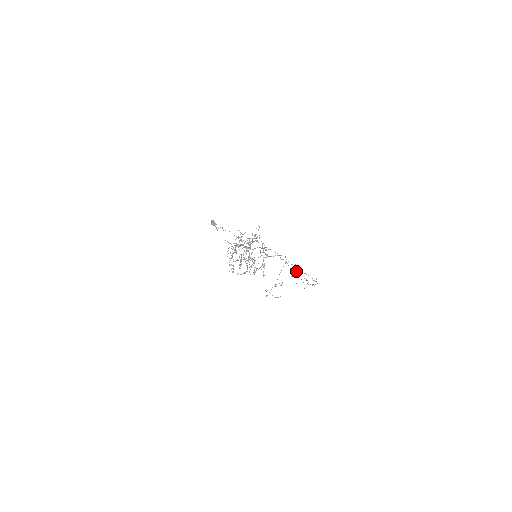
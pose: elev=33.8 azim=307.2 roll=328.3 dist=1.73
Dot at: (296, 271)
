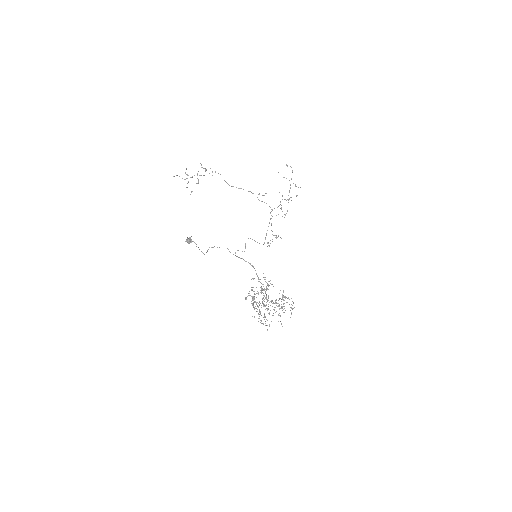
Dot at: occluded
